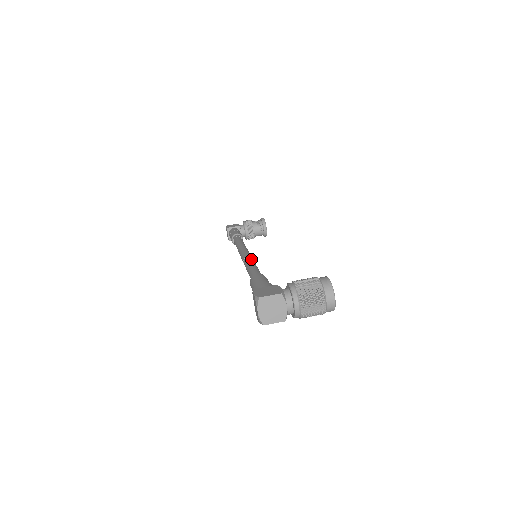
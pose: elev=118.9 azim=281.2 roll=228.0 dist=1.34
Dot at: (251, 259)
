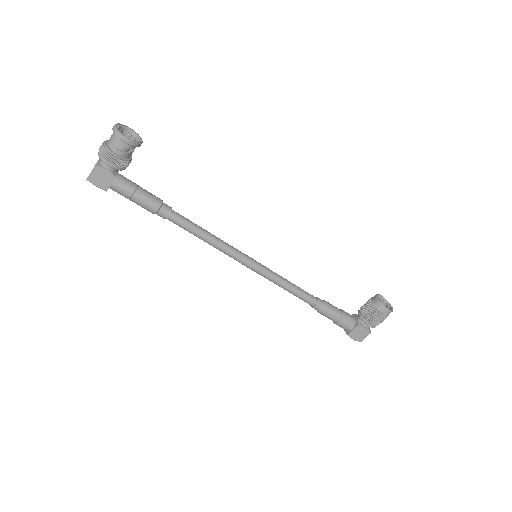
Dot at: (274, 278)
